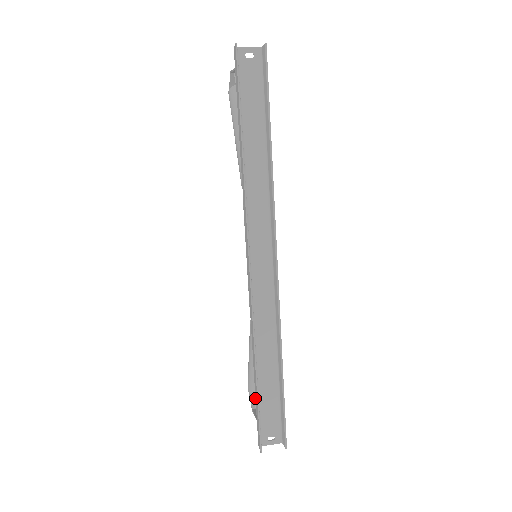
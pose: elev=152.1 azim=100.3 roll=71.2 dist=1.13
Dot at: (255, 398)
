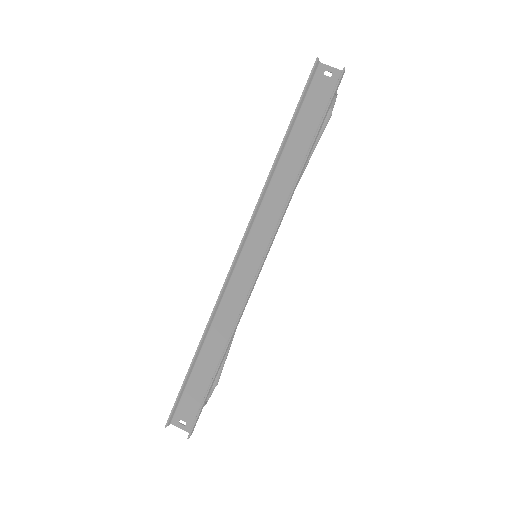
Dot at: occluded
